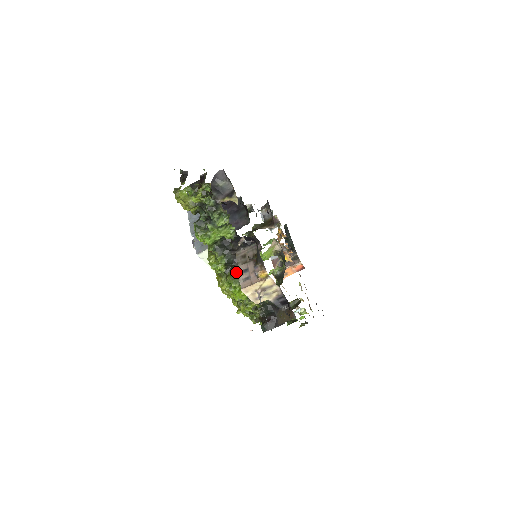
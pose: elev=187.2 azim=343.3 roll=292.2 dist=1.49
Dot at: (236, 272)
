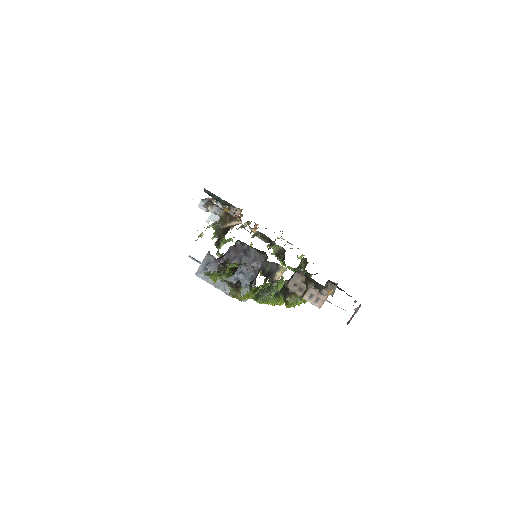
Dot at: (291, 295)
